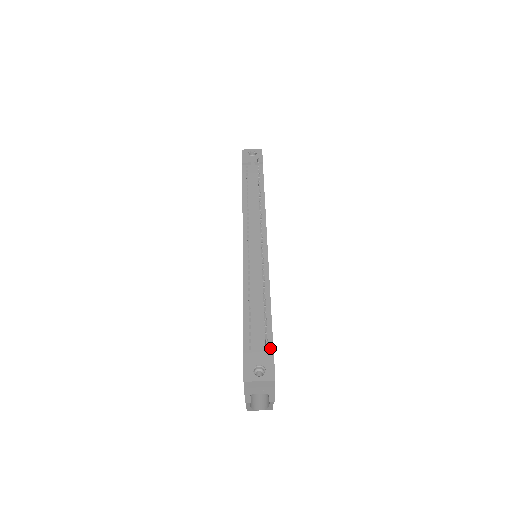
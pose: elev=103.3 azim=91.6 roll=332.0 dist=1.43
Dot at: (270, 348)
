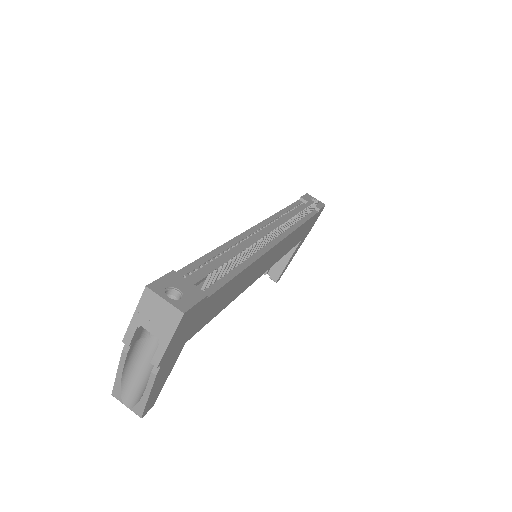
Dot at: (206, 293)
